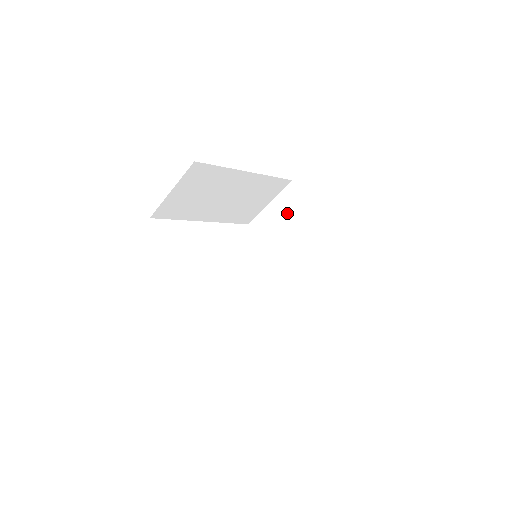
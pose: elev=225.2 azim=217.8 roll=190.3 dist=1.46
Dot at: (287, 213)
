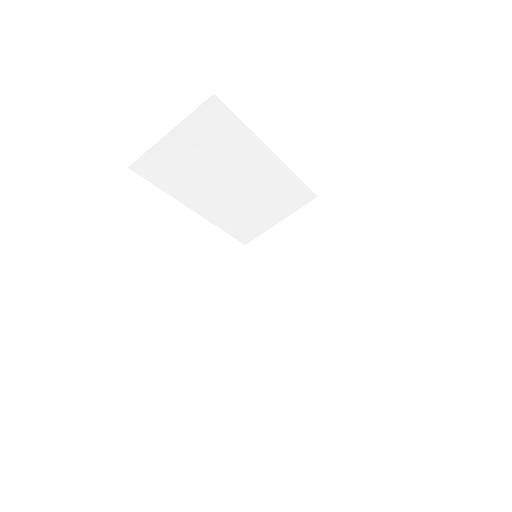
Dot at: (302, 235)
